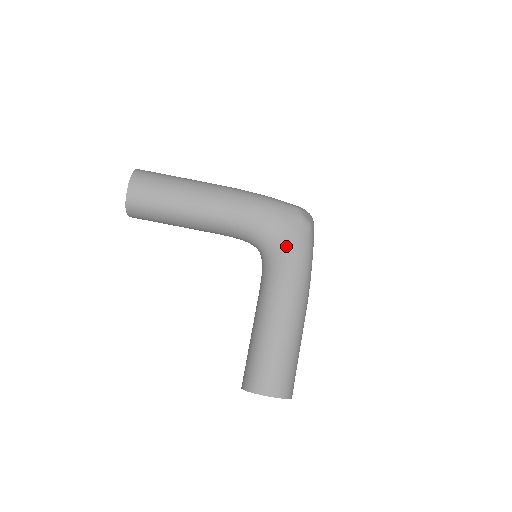
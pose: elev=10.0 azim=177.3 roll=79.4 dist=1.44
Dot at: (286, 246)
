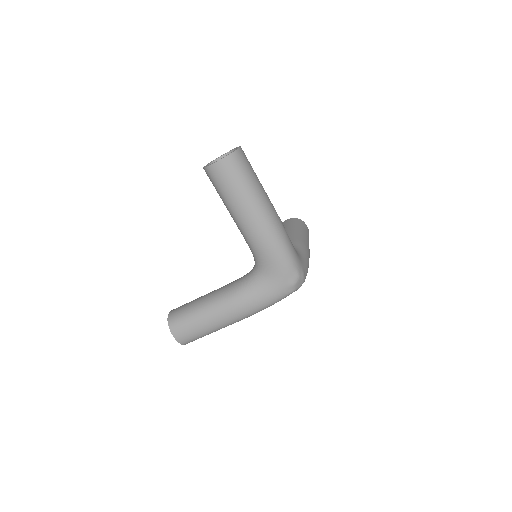
Dot at: (265, 289)
